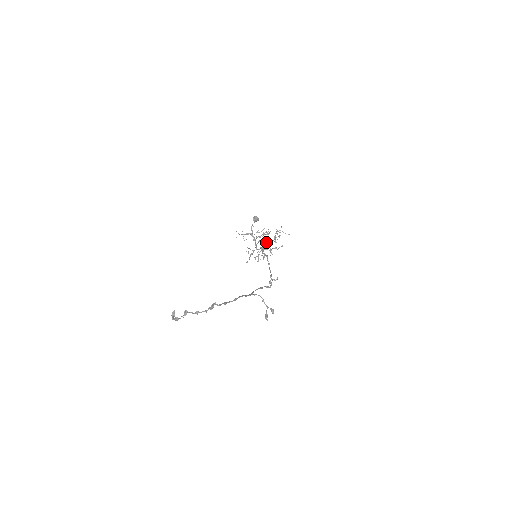
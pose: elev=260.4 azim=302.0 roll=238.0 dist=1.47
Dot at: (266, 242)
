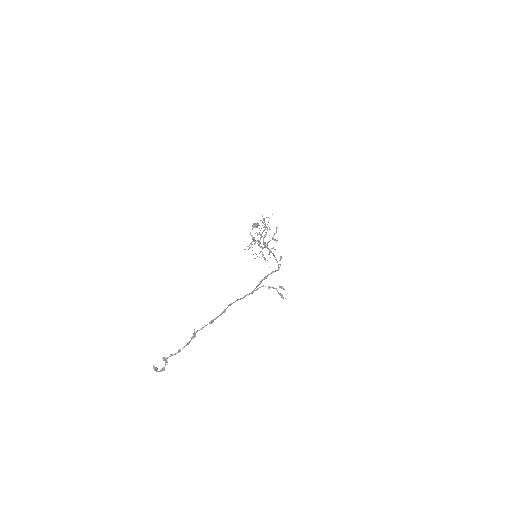
Dot at: (263, 237)
